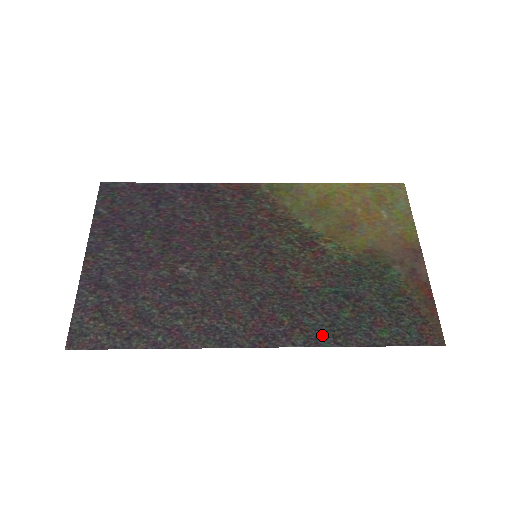
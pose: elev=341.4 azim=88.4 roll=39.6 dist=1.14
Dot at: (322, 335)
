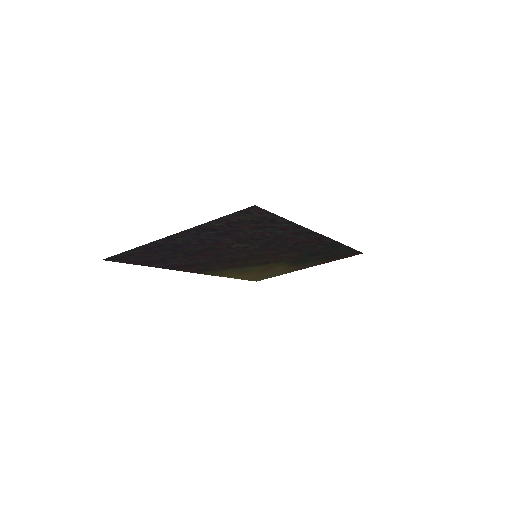
Dot at: (332, 245)
